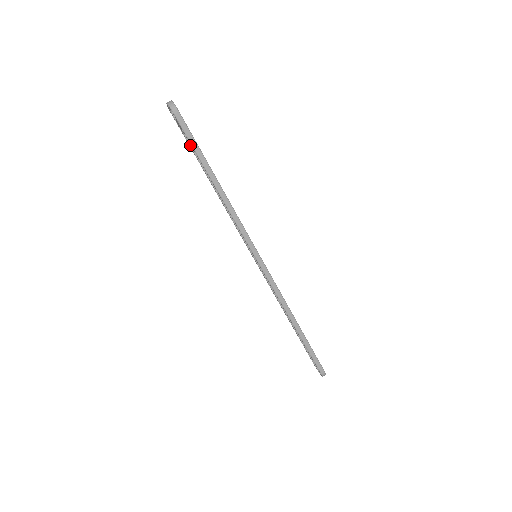
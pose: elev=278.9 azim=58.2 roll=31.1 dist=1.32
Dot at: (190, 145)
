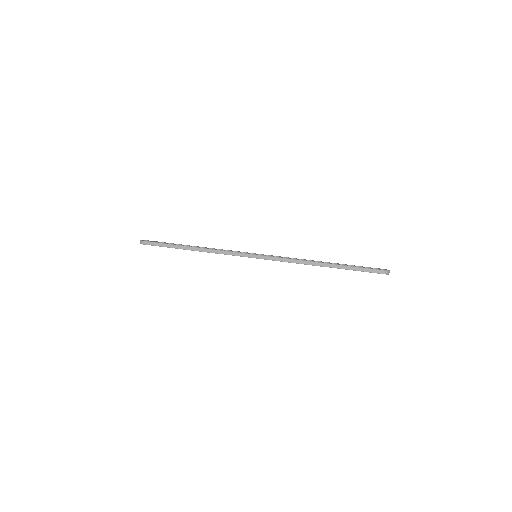
Dot at: occluded
